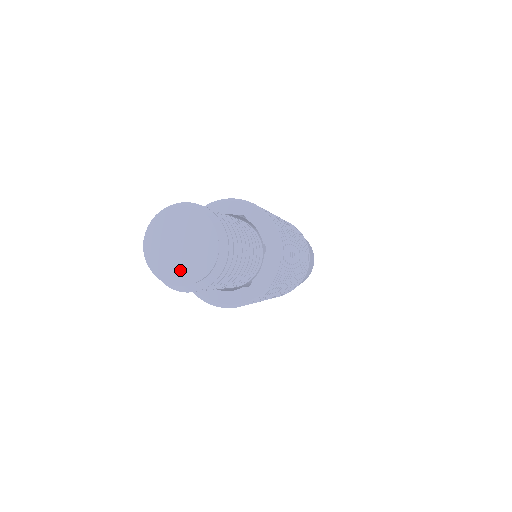
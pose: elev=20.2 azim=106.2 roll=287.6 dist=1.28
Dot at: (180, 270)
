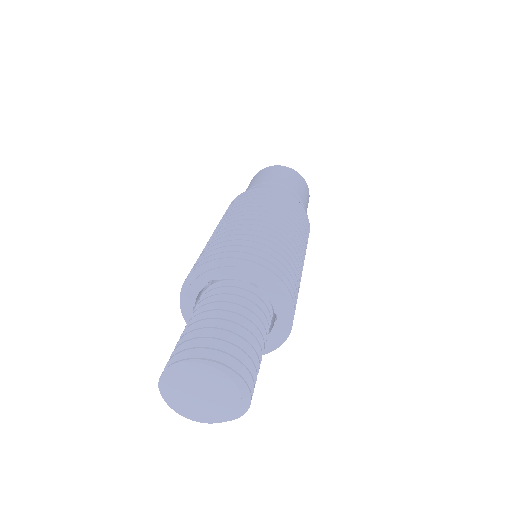
Dot at: (200, 412)
